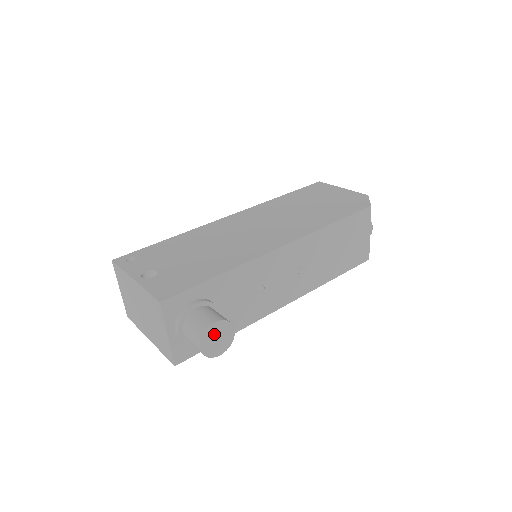
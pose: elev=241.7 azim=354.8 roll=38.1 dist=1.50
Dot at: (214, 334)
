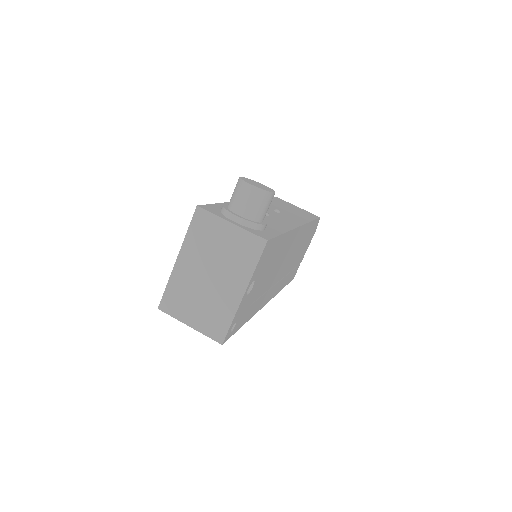
Dot at: (250, 182)
